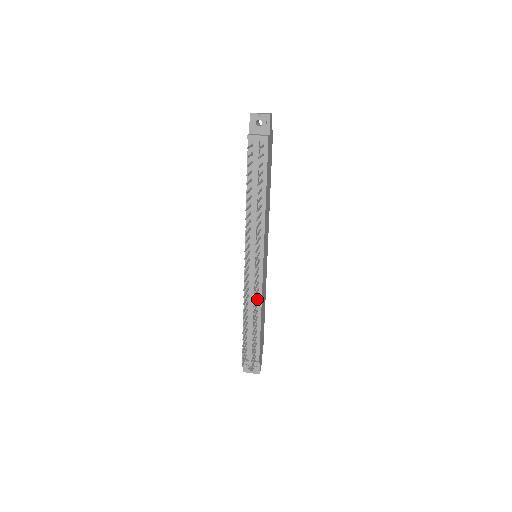
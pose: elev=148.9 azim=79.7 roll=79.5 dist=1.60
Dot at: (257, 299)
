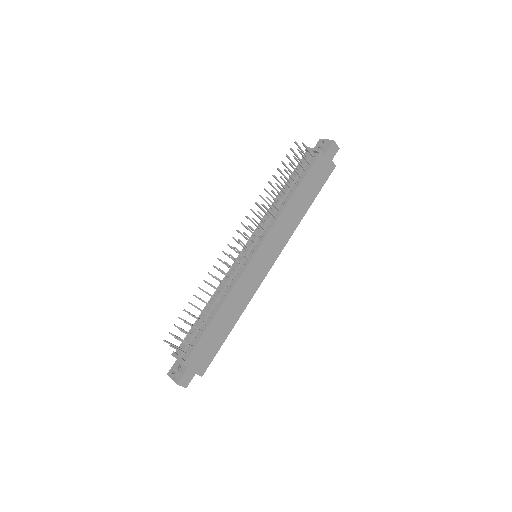
Dot at: (228, 290)
